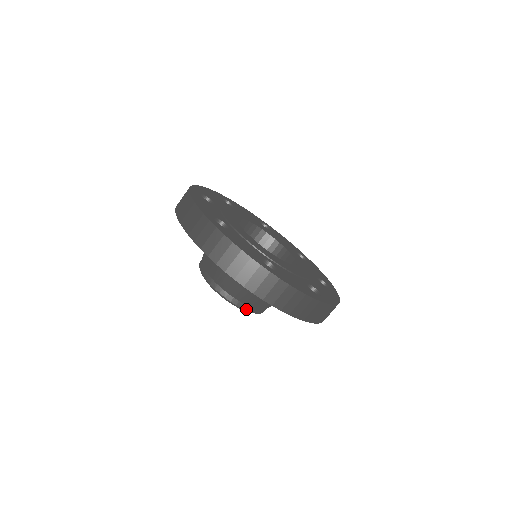
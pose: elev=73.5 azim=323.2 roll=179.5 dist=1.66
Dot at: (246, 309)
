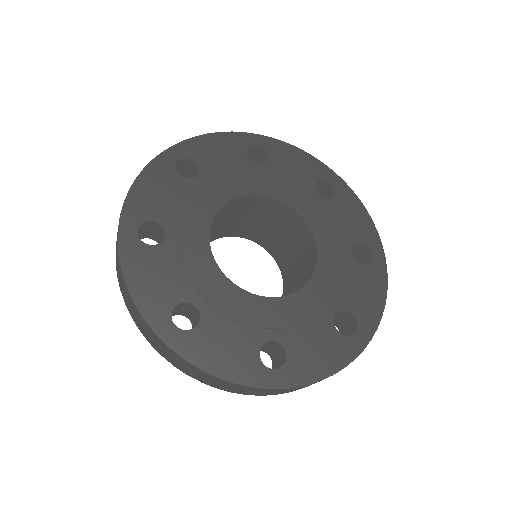
Dot at: occluded
